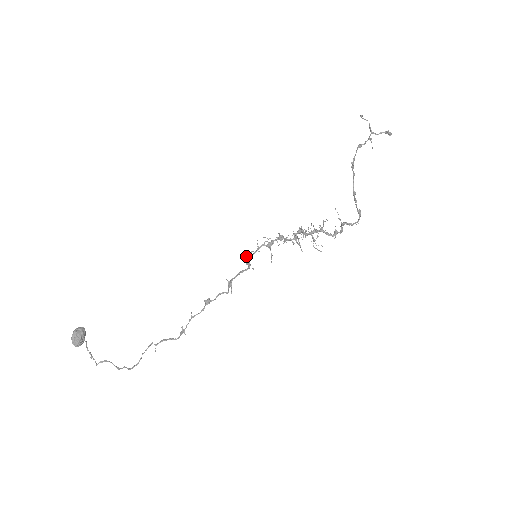
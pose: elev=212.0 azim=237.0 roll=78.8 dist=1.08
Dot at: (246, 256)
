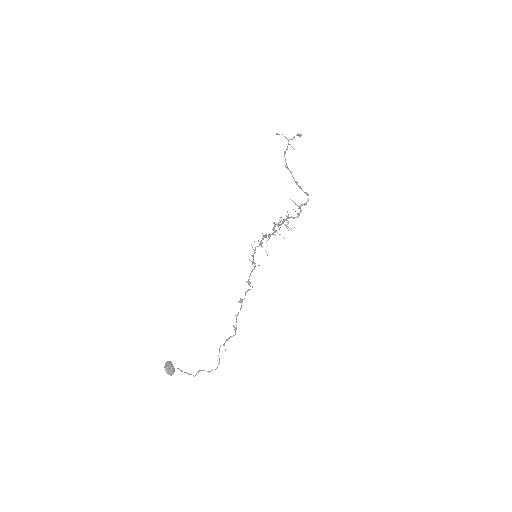
Dot at: (249, 259)
